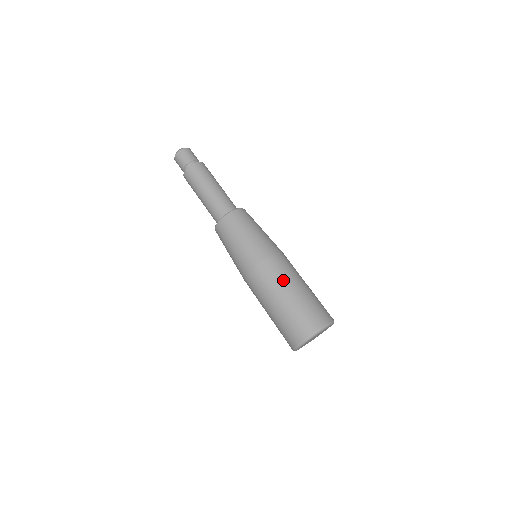
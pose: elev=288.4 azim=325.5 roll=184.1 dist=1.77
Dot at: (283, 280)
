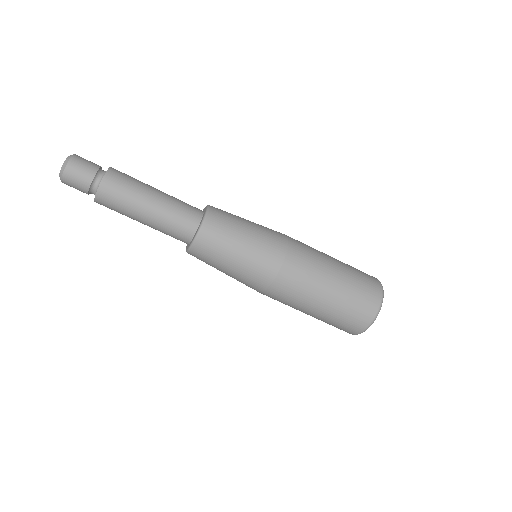
Dot at: (314, 281)
